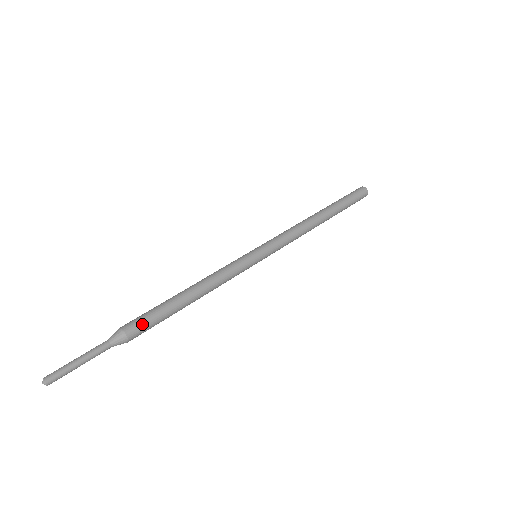
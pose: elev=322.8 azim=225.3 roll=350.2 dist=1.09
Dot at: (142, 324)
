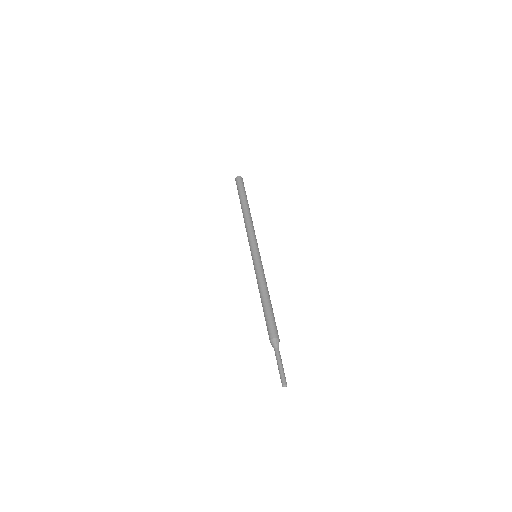
Dot at: occluded
